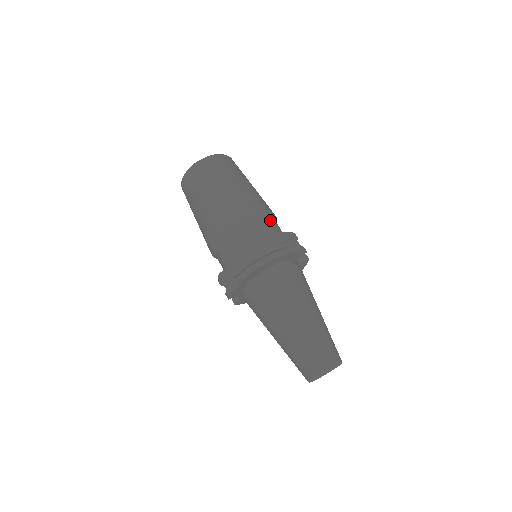
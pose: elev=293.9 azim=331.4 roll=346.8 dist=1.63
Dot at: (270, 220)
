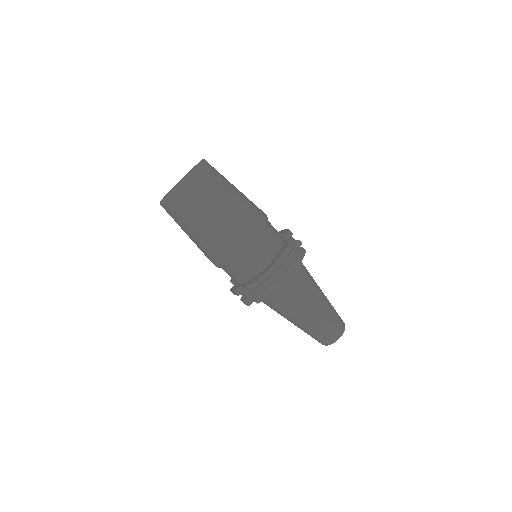
Dot at: (267, 231)
